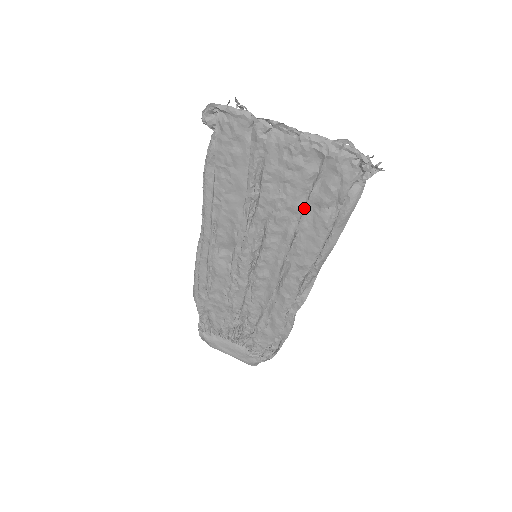
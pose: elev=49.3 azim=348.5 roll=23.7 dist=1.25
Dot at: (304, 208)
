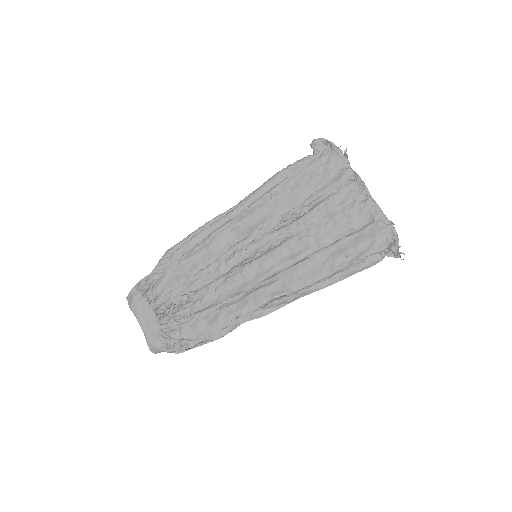
Dot at: (328, 246)
